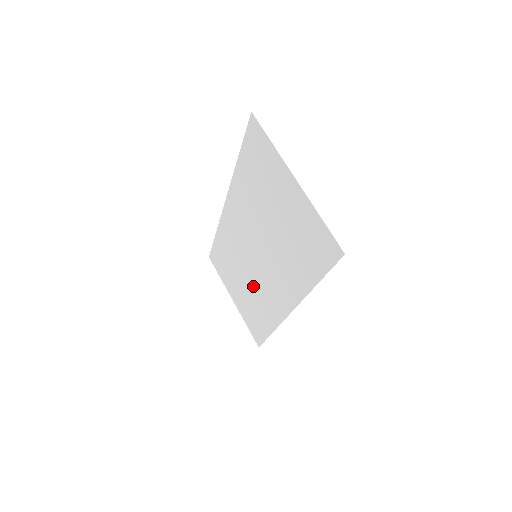
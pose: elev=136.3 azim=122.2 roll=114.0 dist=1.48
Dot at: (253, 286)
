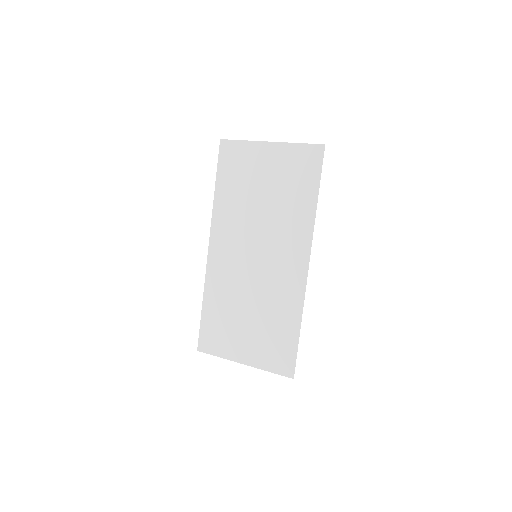
Dot at: (262, 297)
